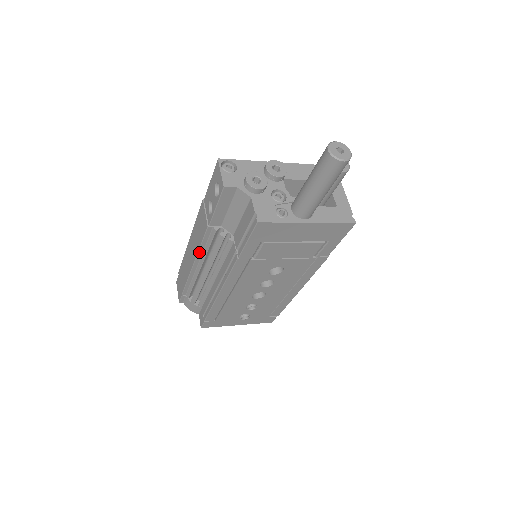
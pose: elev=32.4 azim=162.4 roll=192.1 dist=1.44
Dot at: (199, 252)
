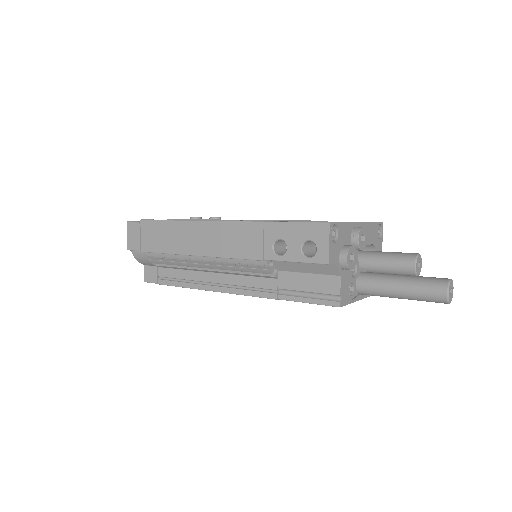
Dot at: (219, 257)
